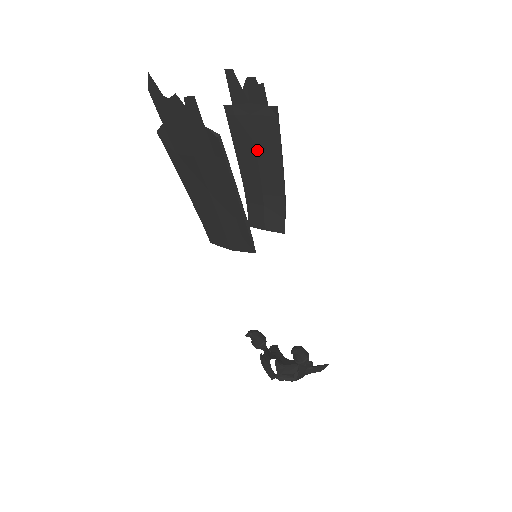
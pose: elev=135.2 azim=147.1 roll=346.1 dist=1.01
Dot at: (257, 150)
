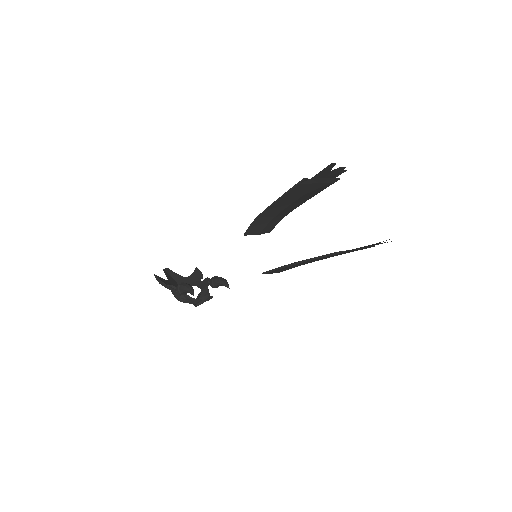
Dot at: (300, 198)
